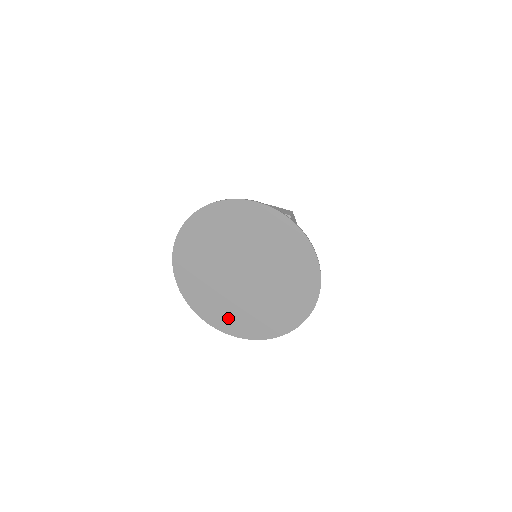
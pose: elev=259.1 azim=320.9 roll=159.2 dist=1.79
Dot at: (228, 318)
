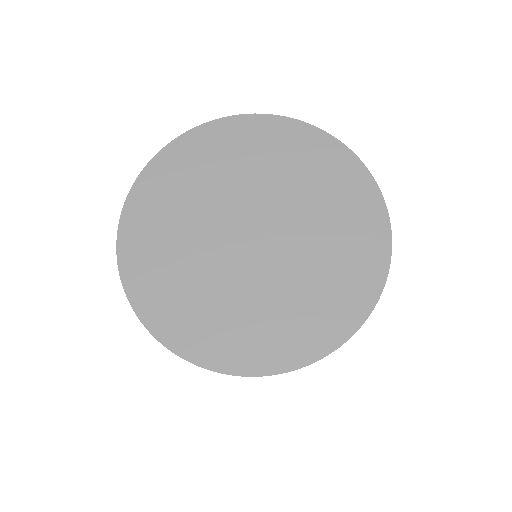
Dot at: (294, 328)
